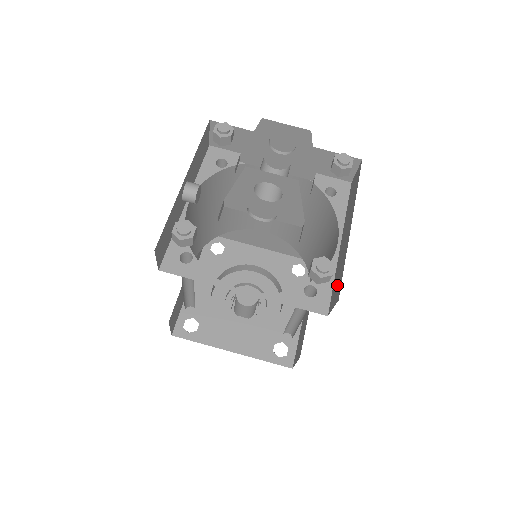
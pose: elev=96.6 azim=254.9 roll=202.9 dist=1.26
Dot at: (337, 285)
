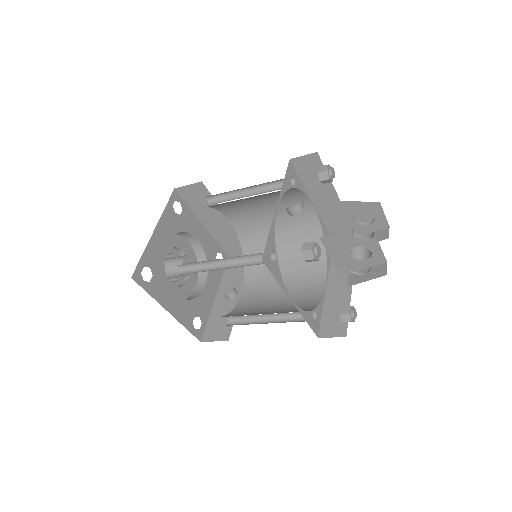
Dot at: (336, 322)
